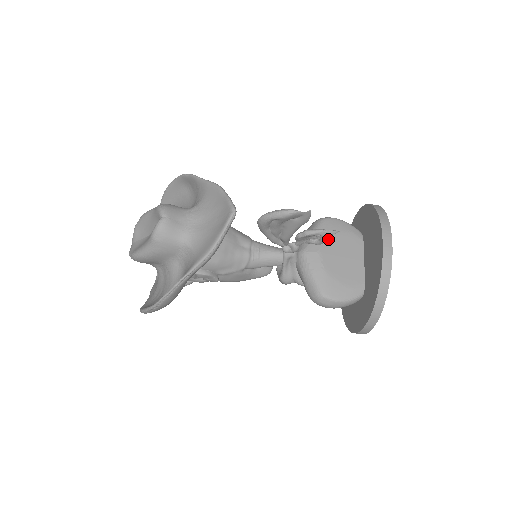
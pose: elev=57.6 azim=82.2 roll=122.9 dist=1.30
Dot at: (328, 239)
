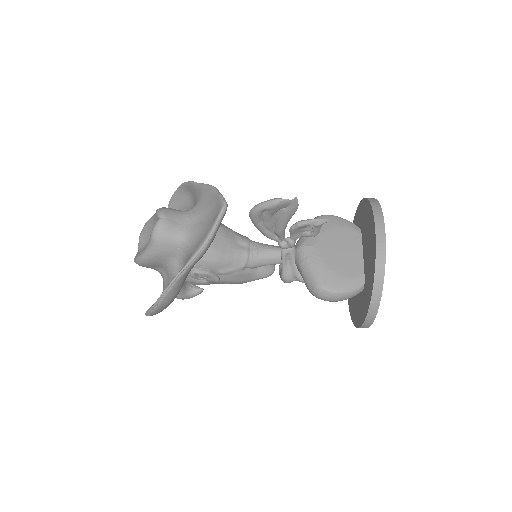
Dot at: (325, 234)
